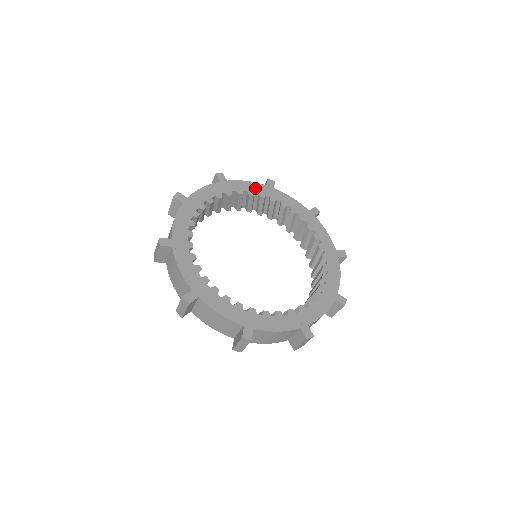
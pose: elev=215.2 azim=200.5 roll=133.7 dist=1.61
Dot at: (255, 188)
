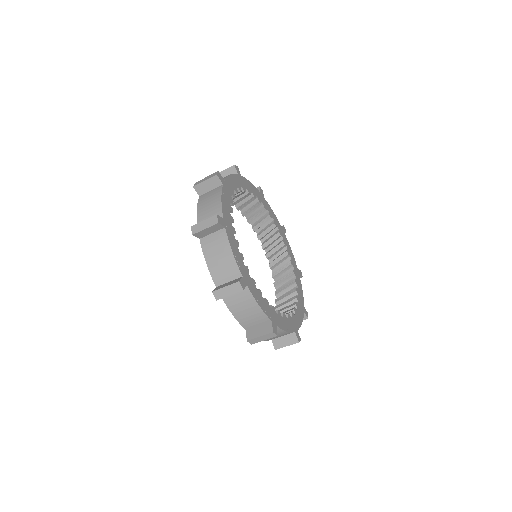
Dot at: (255, 192)
